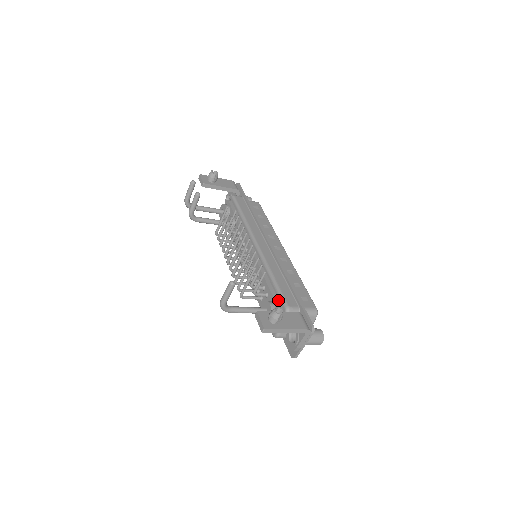
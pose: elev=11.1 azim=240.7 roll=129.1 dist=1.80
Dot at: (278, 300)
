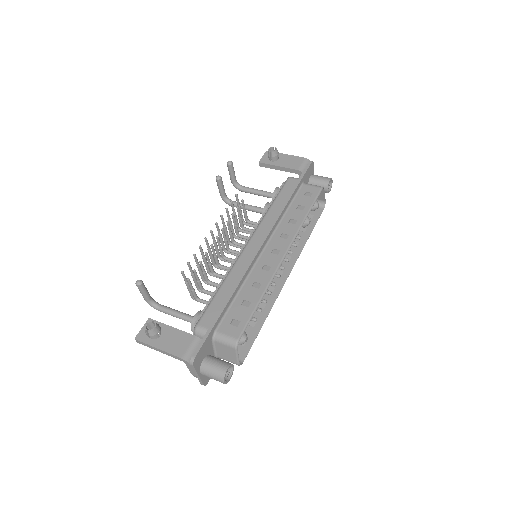
Dot at: occluded
